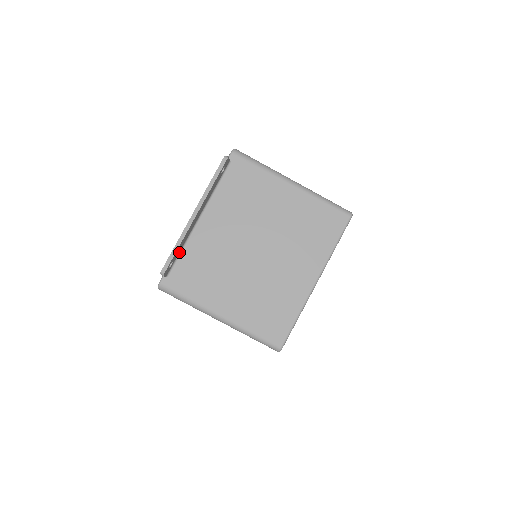
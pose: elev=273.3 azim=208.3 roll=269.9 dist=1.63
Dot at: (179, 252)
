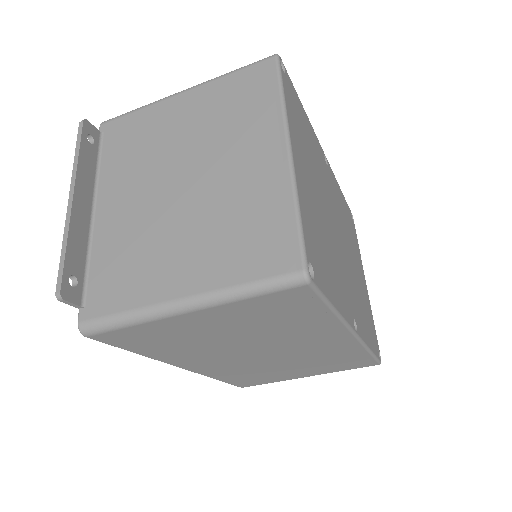
Dot at: (85, 264)
